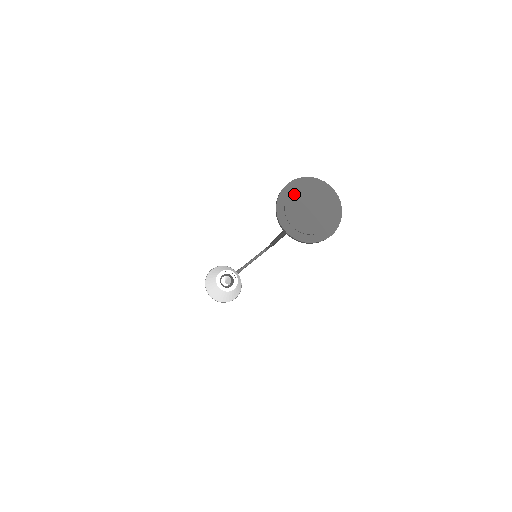
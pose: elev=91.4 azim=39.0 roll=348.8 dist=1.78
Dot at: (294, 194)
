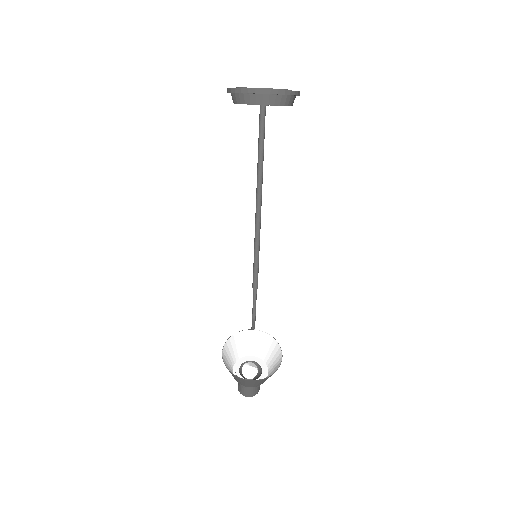
Dot at: occluded
